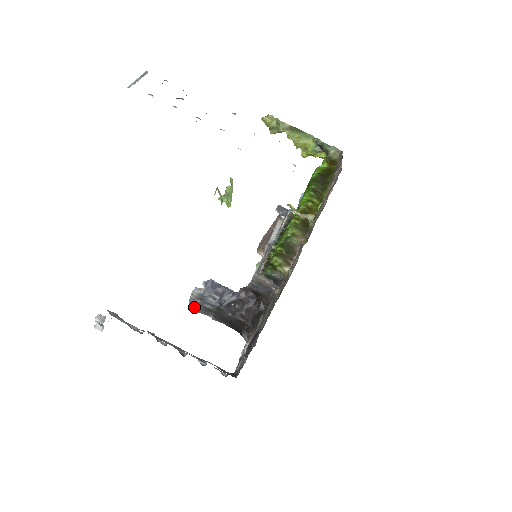
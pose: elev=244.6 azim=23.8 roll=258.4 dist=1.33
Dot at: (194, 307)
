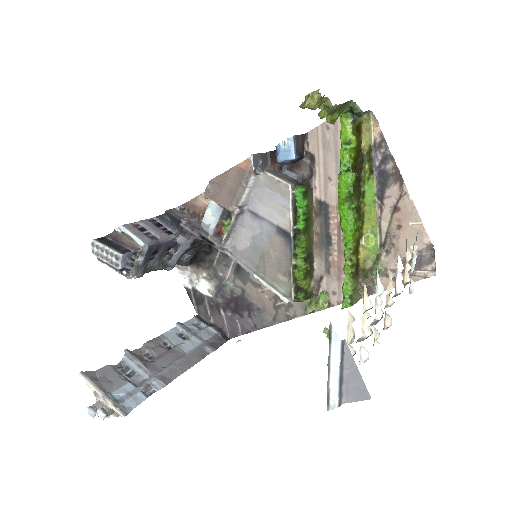
Dot at: occluded
